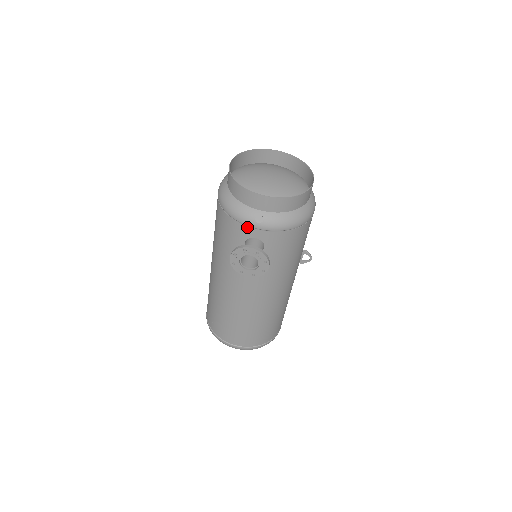
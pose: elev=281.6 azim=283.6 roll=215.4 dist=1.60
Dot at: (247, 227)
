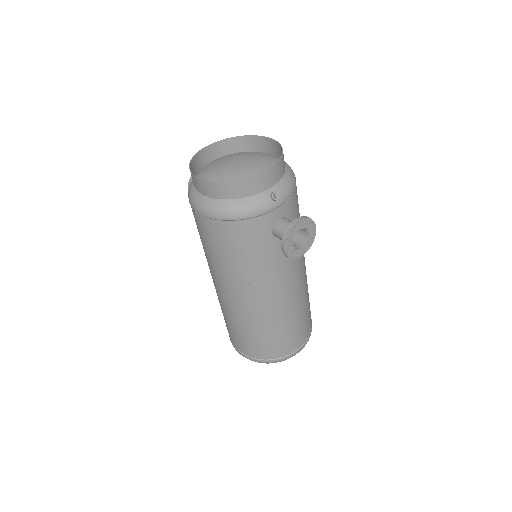
Dot at: (268, 214)
